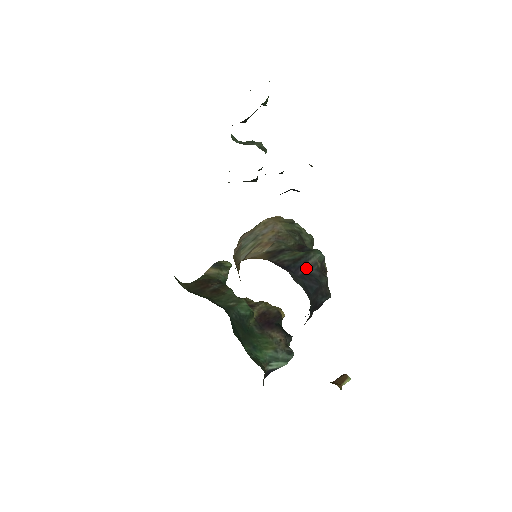
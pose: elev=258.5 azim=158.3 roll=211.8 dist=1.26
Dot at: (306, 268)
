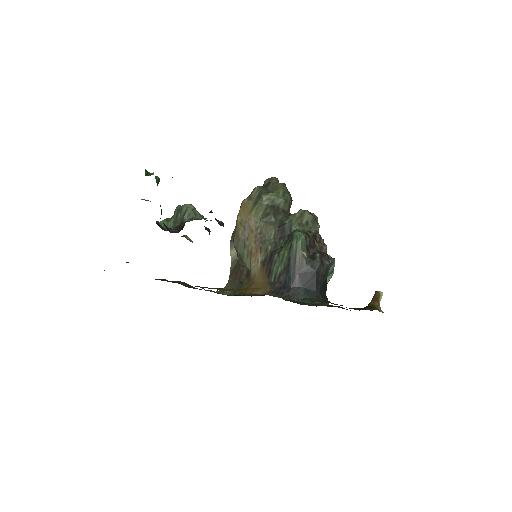
Dot at: (298, 272)
